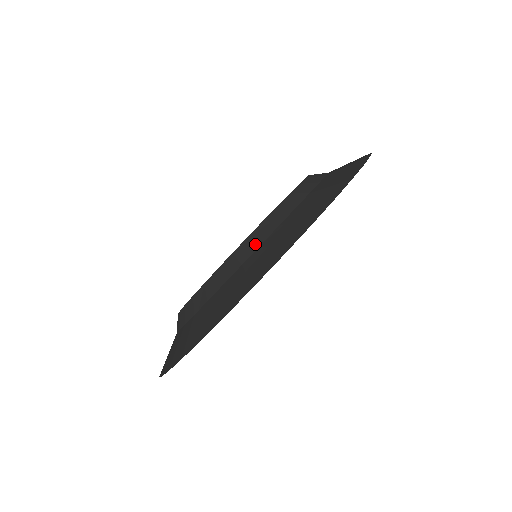
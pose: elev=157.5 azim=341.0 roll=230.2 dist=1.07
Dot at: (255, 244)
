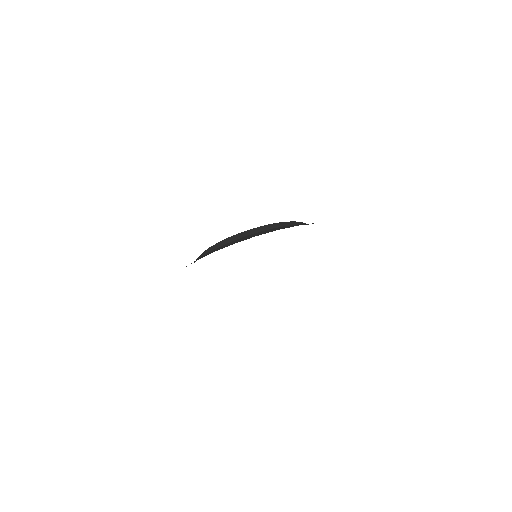
Dot at: (308, 224)
